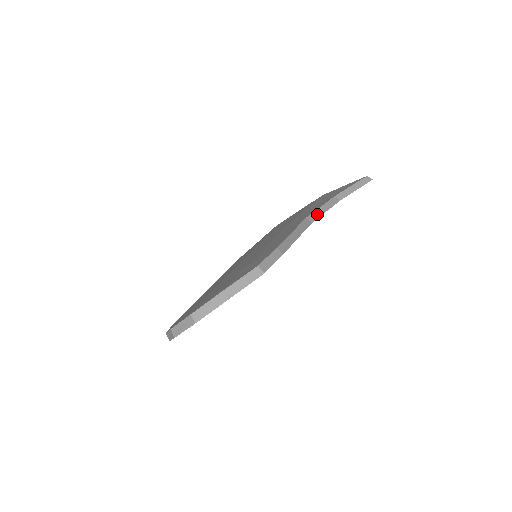
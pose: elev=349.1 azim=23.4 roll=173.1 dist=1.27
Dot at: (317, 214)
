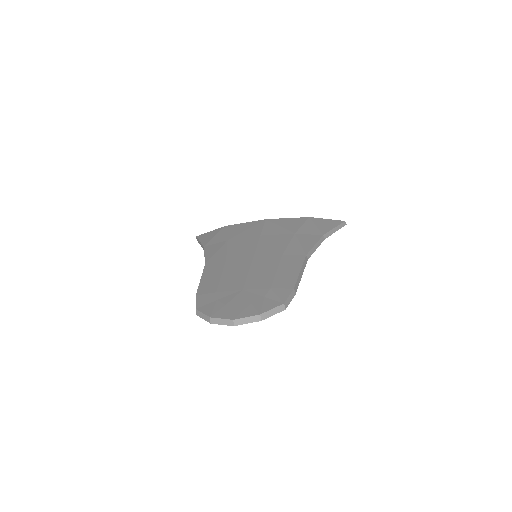
Dot at: (312, 252)
